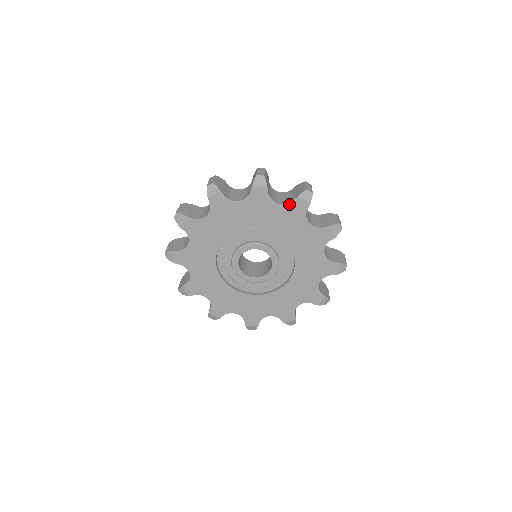
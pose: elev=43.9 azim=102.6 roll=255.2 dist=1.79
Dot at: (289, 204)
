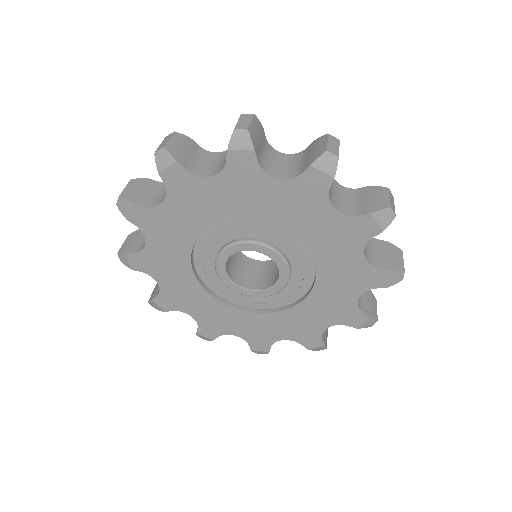
Dot at: (352, 217)
